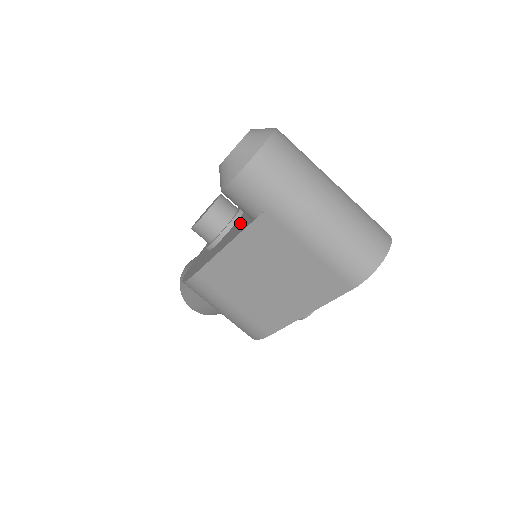
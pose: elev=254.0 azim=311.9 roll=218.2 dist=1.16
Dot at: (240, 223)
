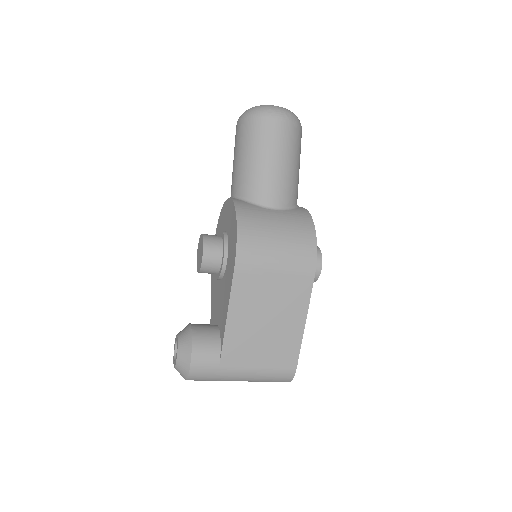
Dot at: (216, 305)
